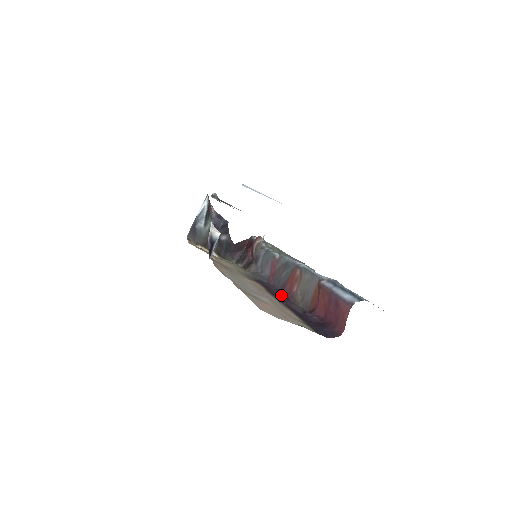
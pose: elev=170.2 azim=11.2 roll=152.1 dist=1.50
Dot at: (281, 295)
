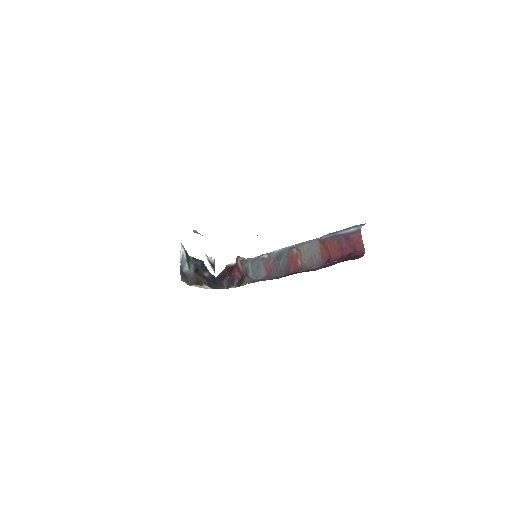
Dot at: (291, 274)
